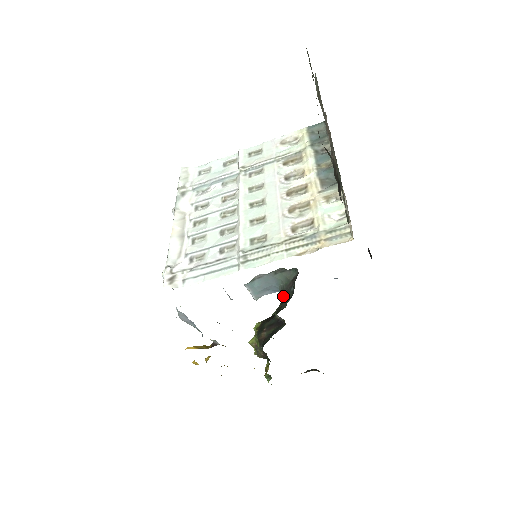
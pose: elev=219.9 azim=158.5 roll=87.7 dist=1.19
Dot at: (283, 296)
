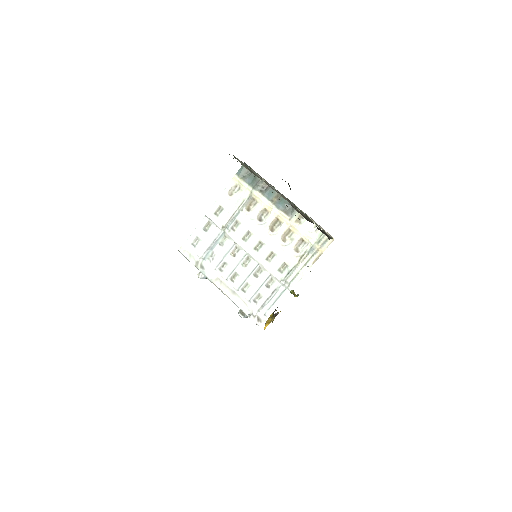
Dot at: occluded
